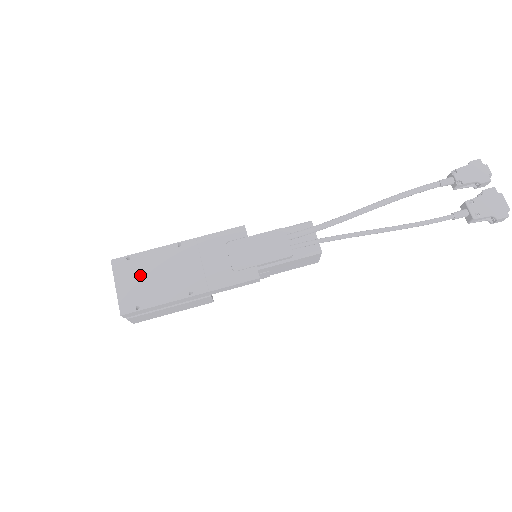
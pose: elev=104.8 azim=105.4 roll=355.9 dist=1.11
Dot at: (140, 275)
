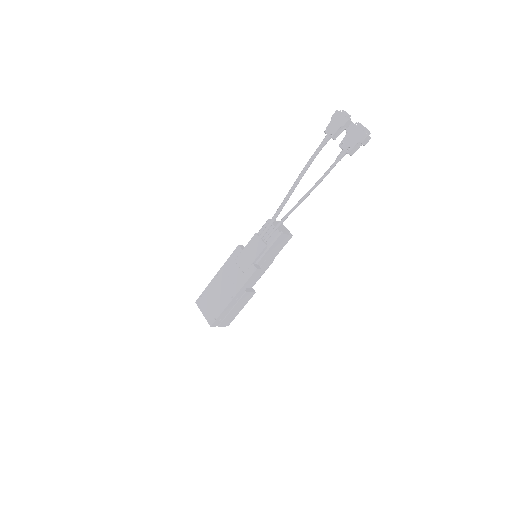
Dot at: (209, 302)
